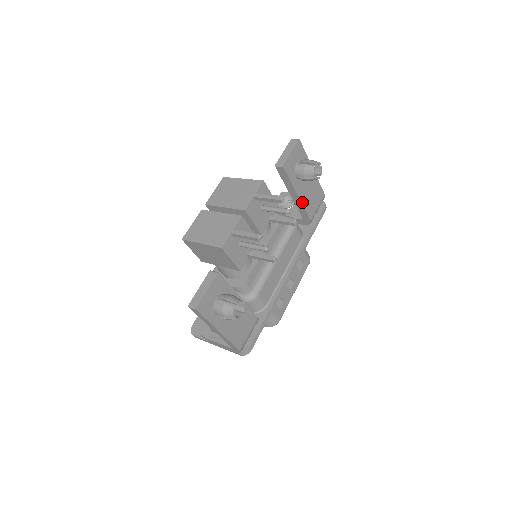
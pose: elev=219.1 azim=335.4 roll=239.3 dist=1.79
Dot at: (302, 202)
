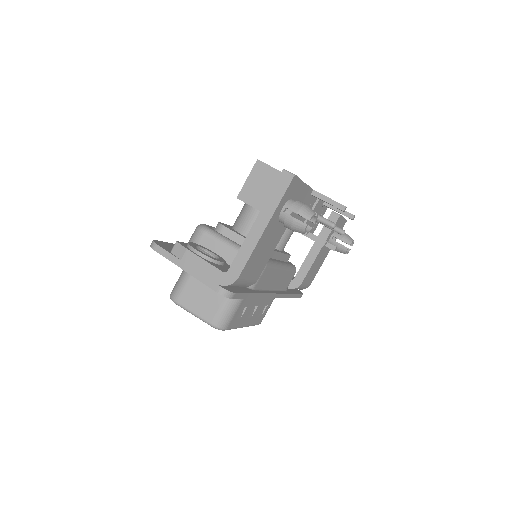
Dot at: (315, 260)
